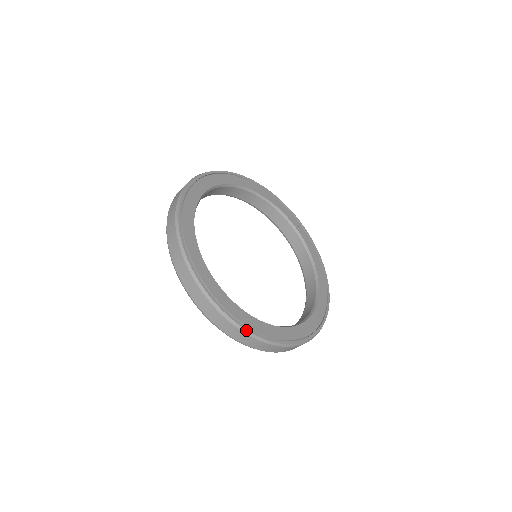
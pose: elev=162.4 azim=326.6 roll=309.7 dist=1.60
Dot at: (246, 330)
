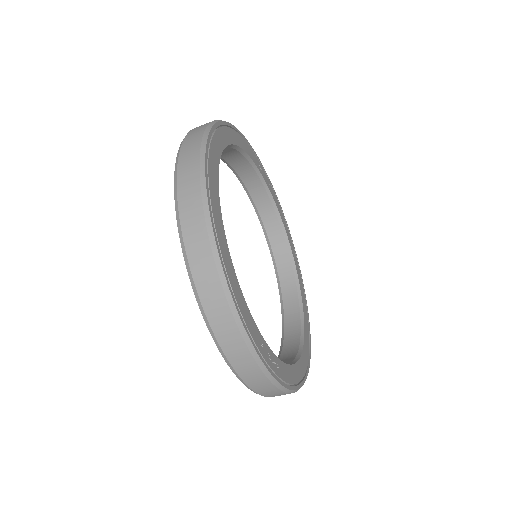
Dot at: occluded
